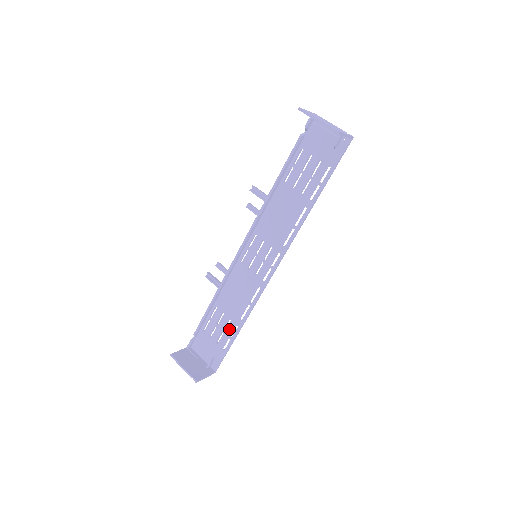
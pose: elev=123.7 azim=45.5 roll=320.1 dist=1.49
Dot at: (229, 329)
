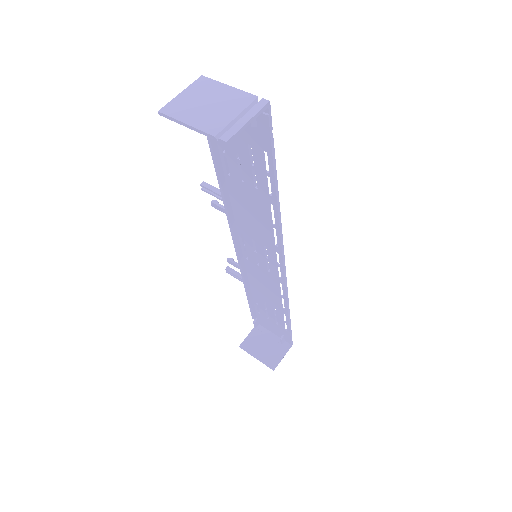
Dot at: (279, 315)
